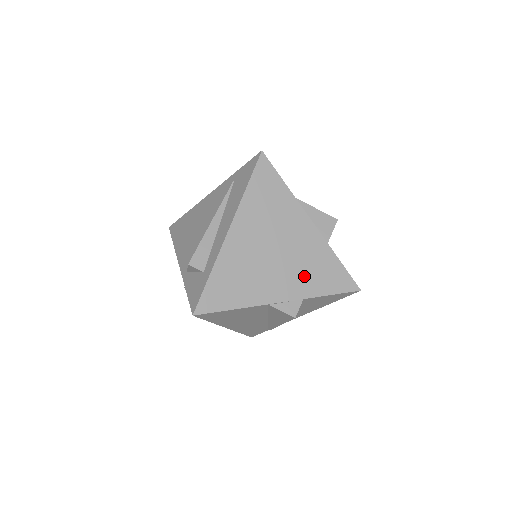
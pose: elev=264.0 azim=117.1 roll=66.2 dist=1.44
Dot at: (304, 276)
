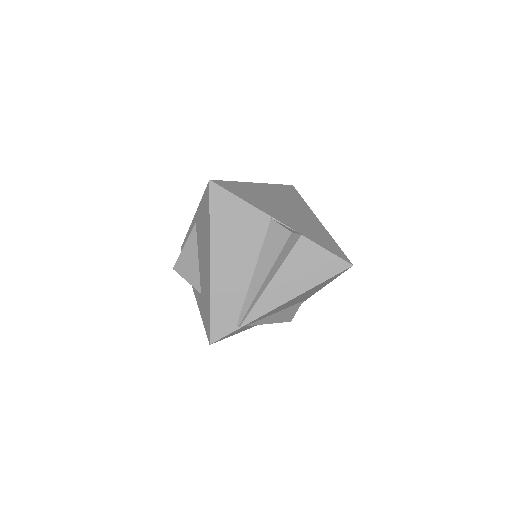
Dot at: (306, 229)
